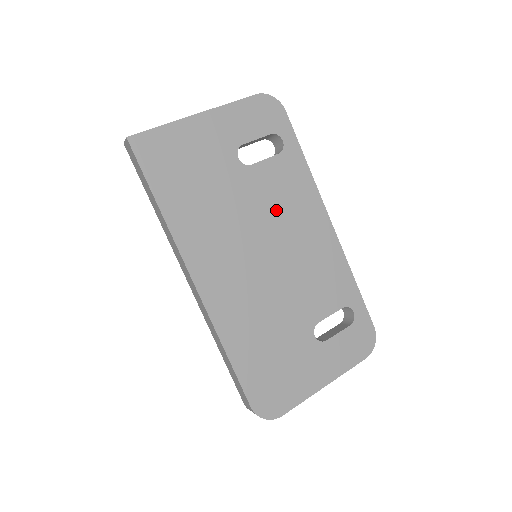
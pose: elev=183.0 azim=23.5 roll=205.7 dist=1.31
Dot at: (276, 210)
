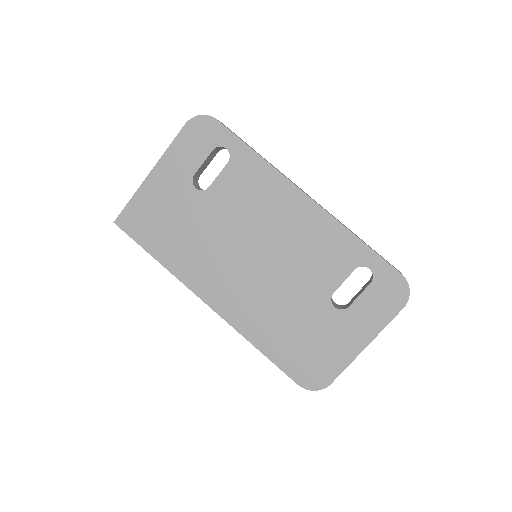
Dot at: (248, 213)
